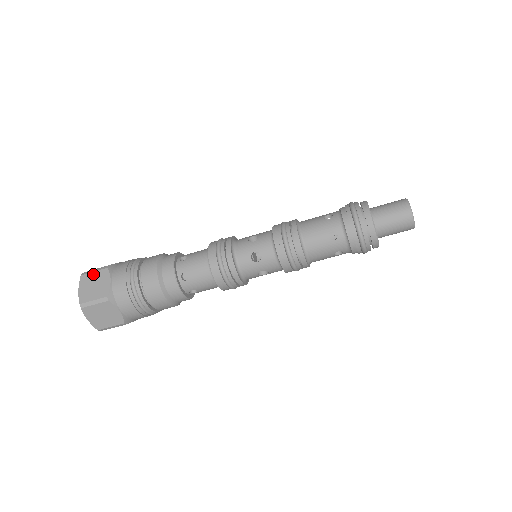
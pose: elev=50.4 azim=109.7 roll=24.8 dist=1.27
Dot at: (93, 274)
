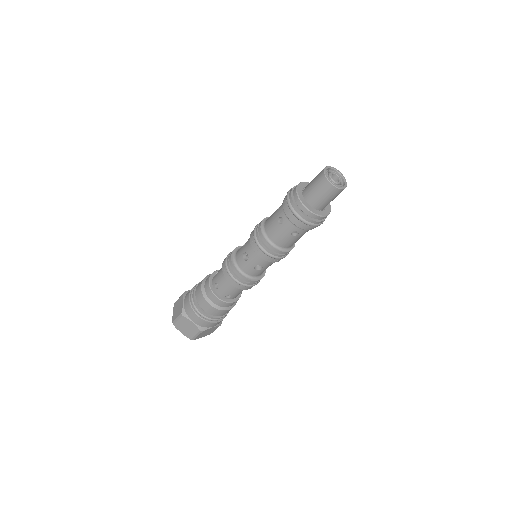
Dot at: (178, 300)
